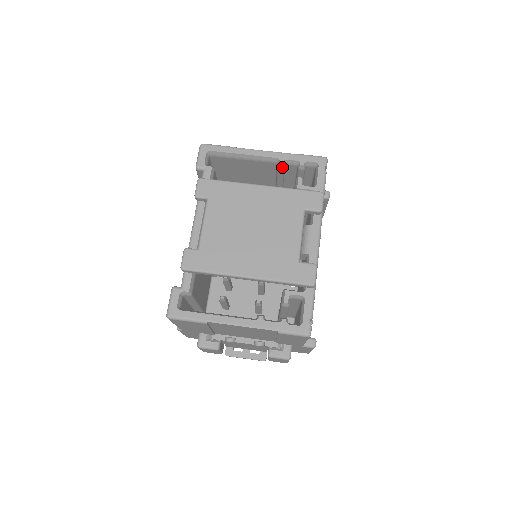
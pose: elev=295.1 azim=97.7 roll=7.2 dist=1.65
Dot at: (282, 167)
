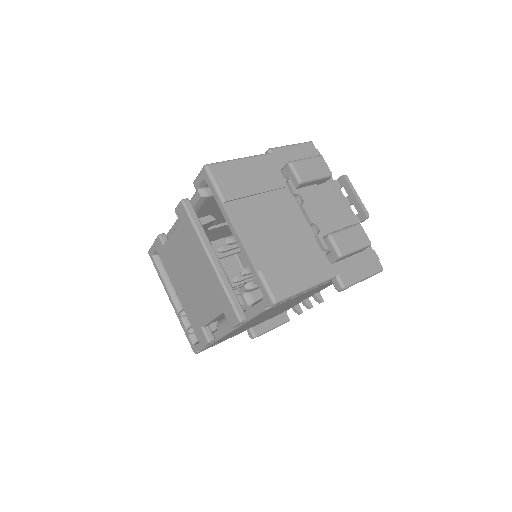
Dot at: occluded
